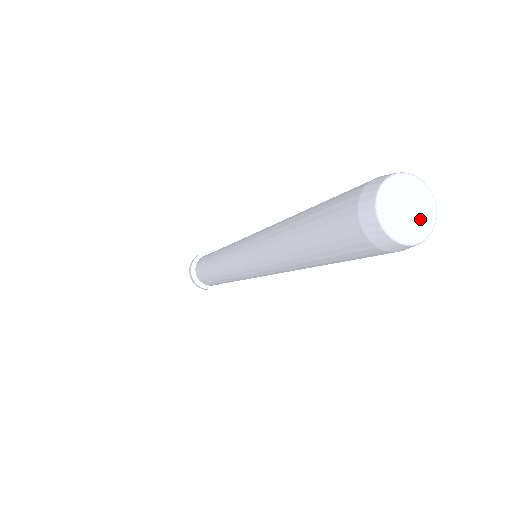
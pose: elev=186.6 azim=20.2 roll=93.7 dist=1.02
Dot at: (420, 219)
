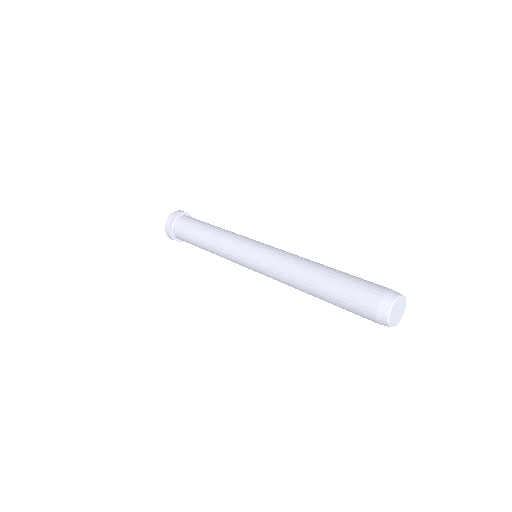
Dot at: (401, 311)
